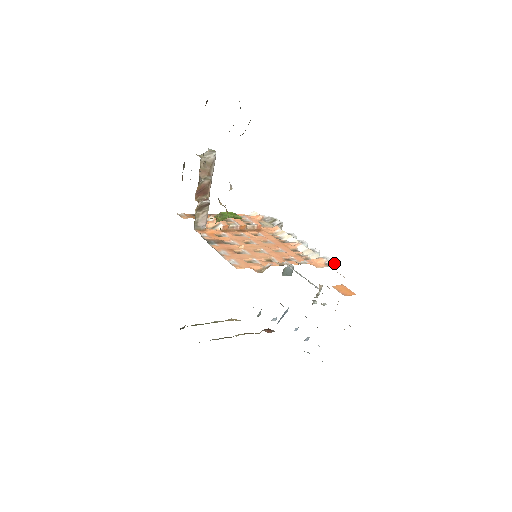
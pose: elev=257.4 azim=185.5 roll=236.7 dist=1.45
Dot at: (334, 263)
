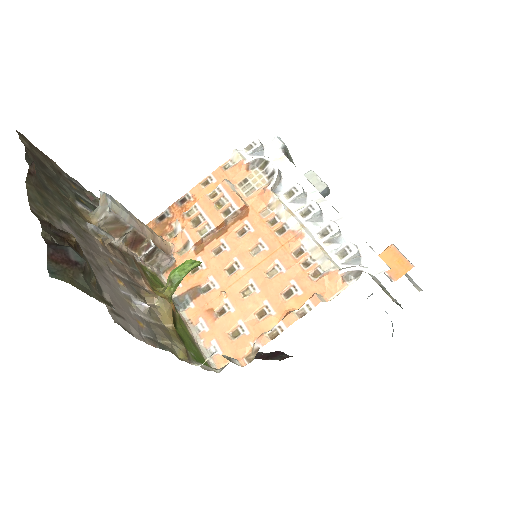
Dot at: (357, 273)
